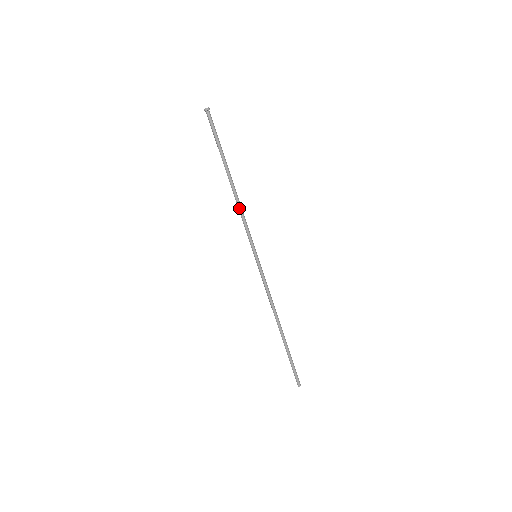
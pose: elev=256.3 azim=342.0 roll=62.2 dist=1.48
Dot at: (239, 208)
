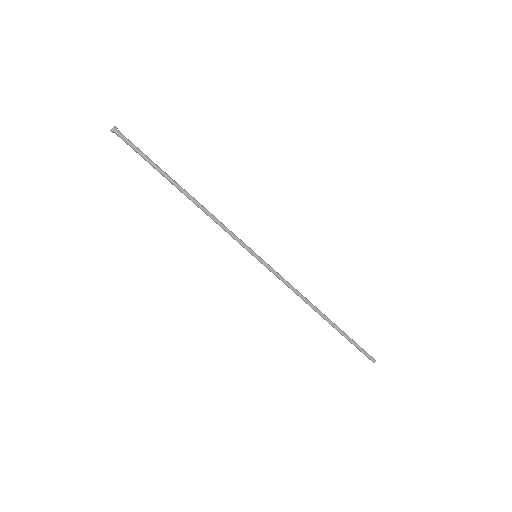
Dot at: (210, 215)
